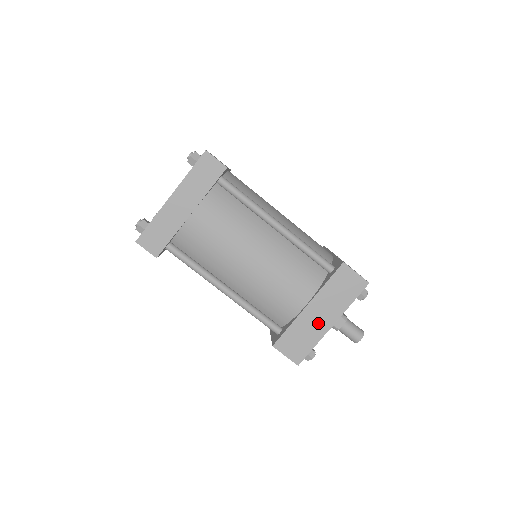
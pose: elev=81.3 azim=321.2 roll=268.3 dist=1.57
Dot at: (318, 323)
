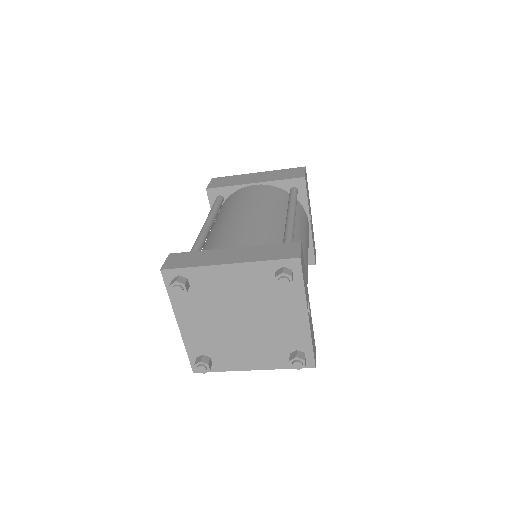
Dot at: occluded
